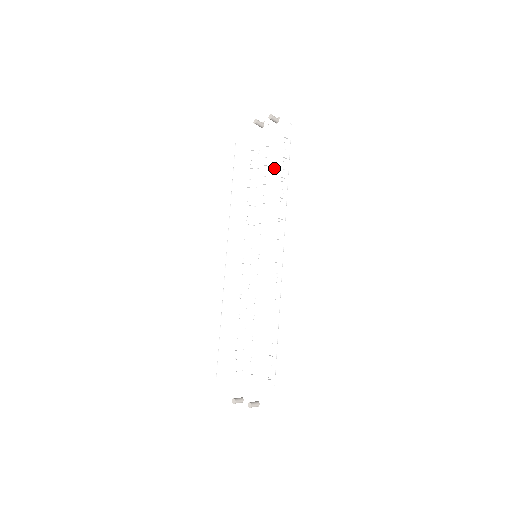
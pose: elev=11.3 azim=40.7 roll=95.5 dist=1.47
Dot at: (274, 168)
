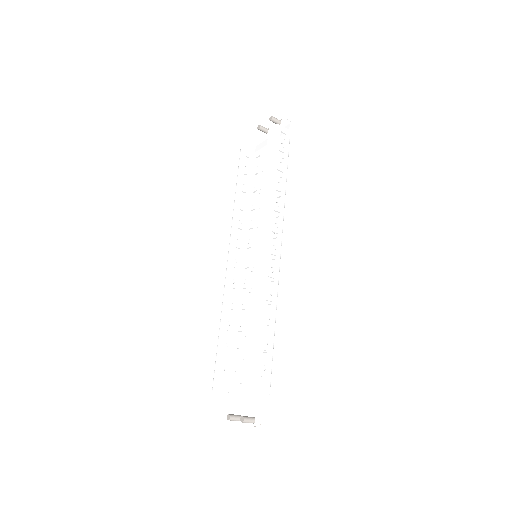
Dot at: (270, 161)
